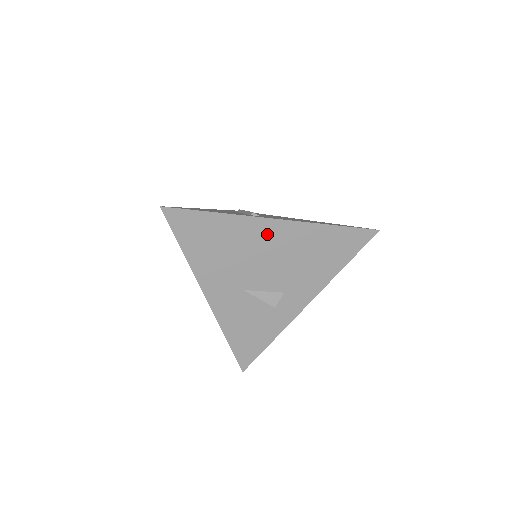
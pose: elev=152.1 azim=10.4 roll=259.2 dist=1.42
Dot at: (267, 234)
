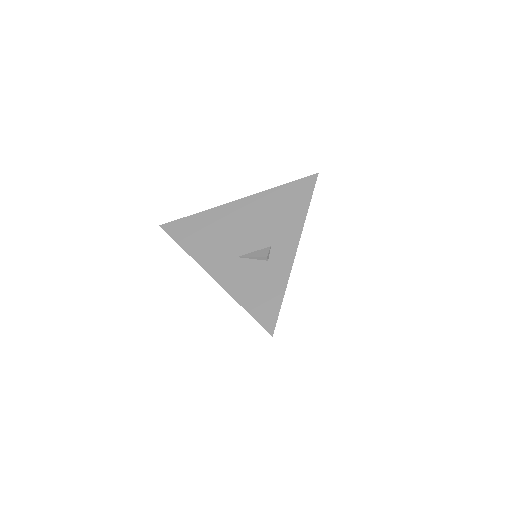
Dot at: (236, 212)
